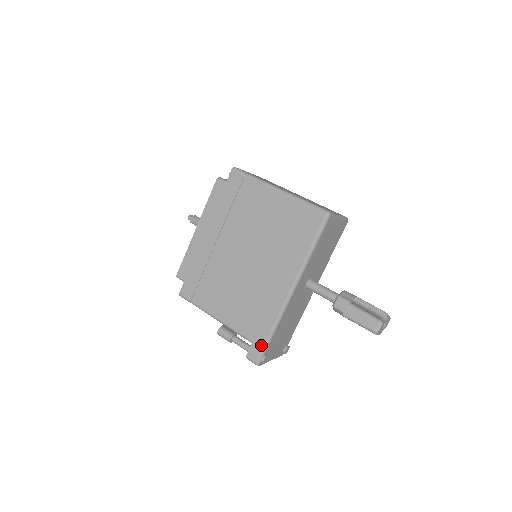
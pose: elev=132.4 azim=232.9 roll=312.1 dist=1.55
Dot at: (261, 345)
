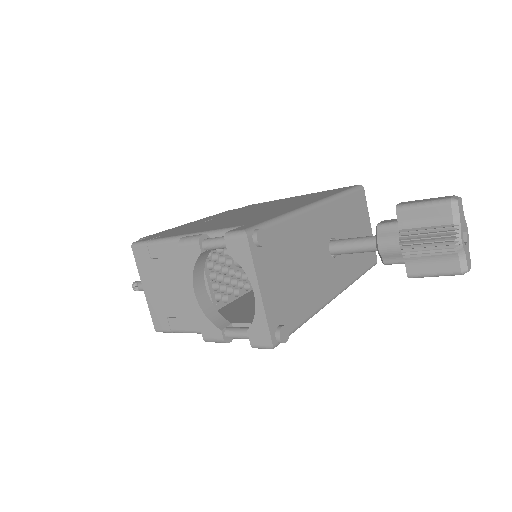
Dot at: (260, 222)
